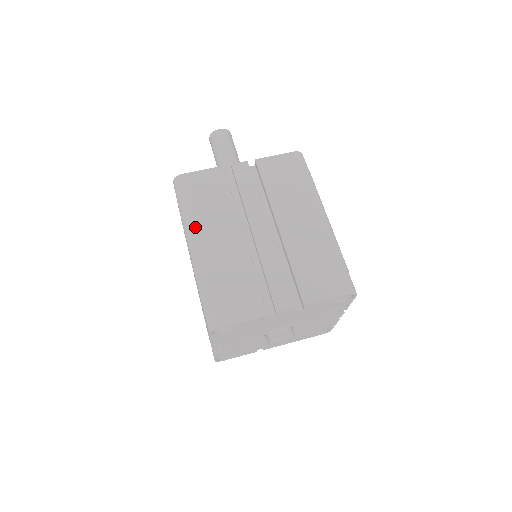
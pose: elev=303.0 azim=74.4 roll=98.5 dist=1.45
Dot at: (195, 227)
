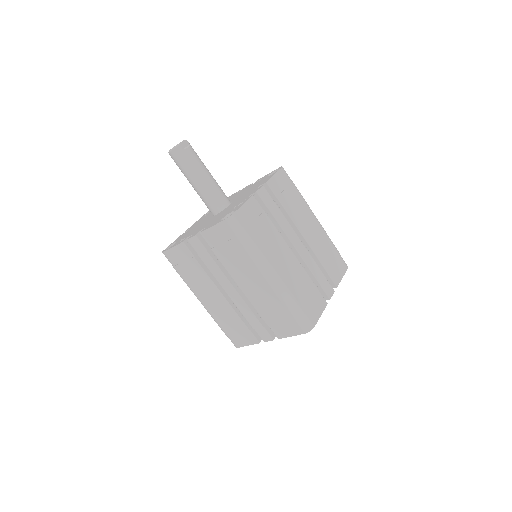
Dot at: (267, 258)
